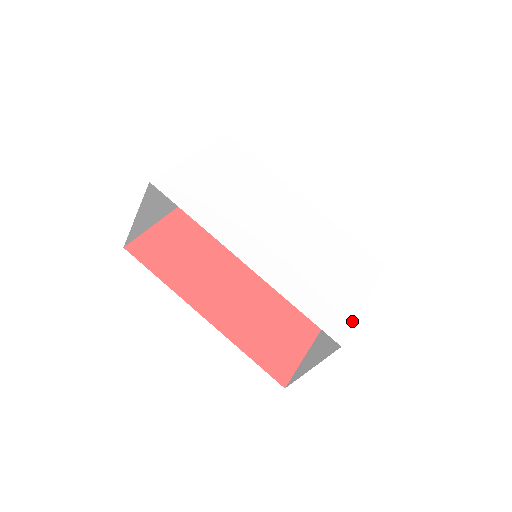
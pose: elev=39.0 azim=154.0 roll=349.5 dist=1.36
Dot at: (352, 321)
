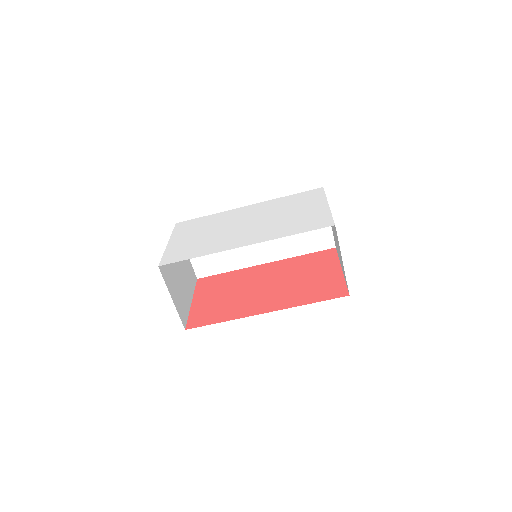
Dot at: (329, 215)
